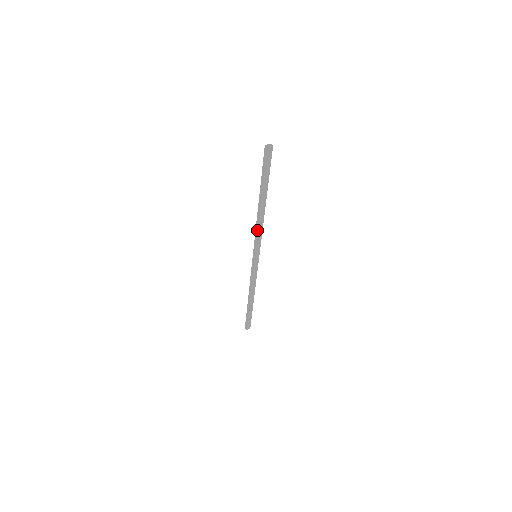
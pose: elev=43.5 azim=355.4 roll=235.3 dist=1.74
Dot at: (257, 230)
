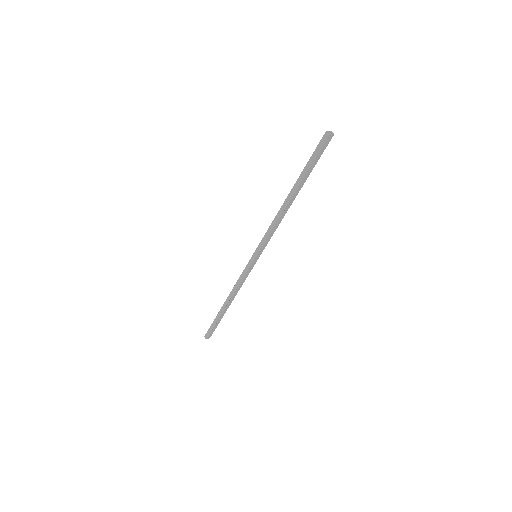
Dot at: (272, 226)
